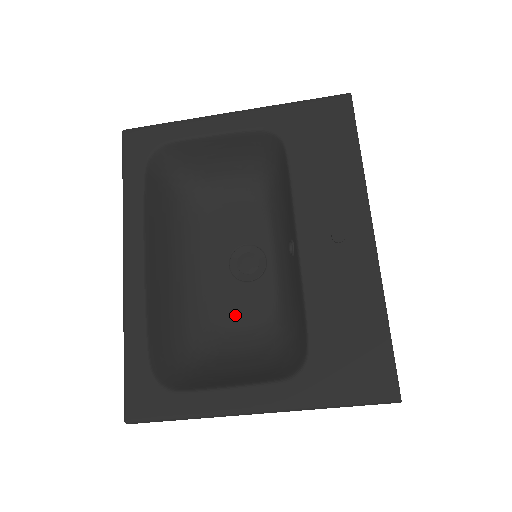
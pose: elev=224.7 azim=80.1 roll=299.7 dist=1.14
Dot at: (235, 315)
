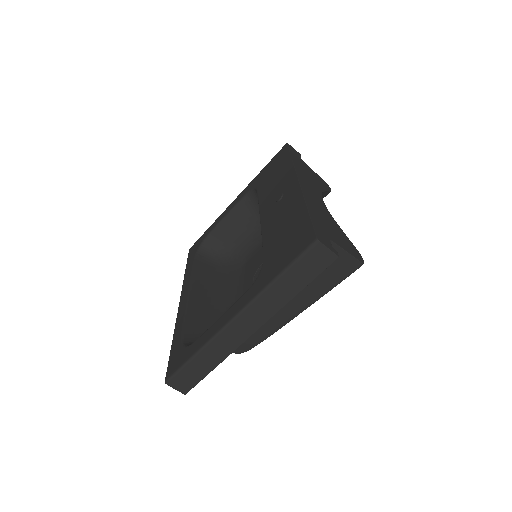
Dot at: occluded
